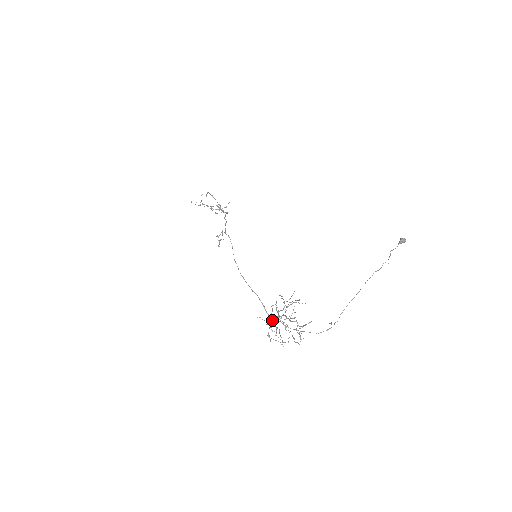
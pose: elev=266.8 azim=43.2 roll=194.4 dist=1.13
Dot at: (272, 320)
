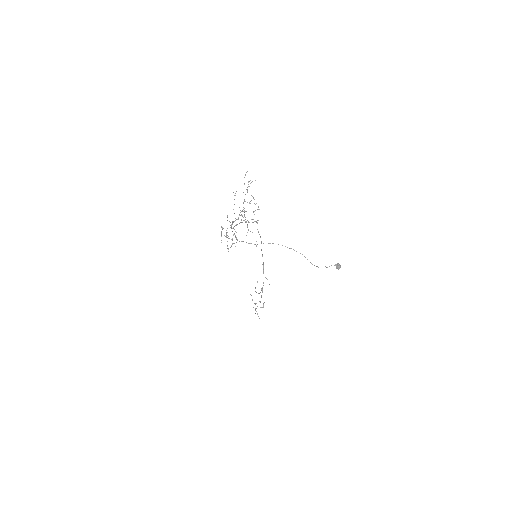
Dot at: (233, 228)
